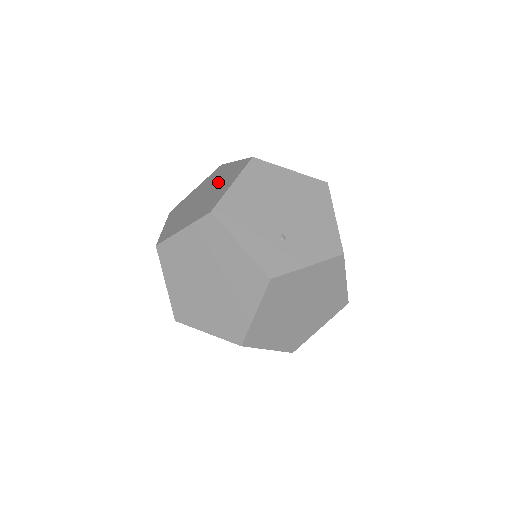
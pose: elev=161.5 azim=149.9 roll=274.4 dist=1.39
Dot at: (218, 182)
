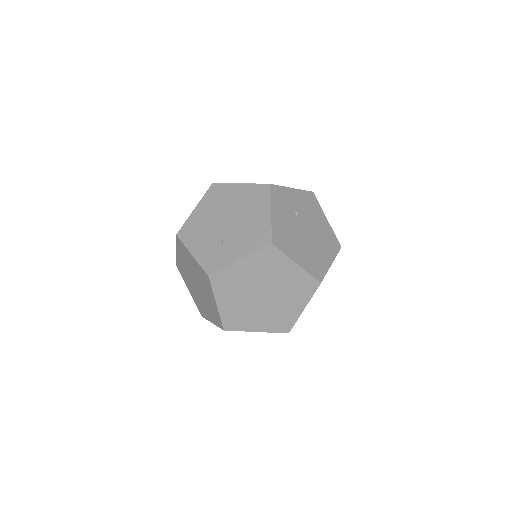
Dot at: occluded
